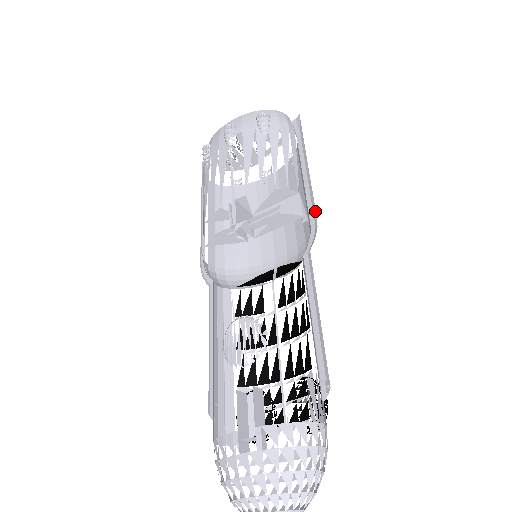
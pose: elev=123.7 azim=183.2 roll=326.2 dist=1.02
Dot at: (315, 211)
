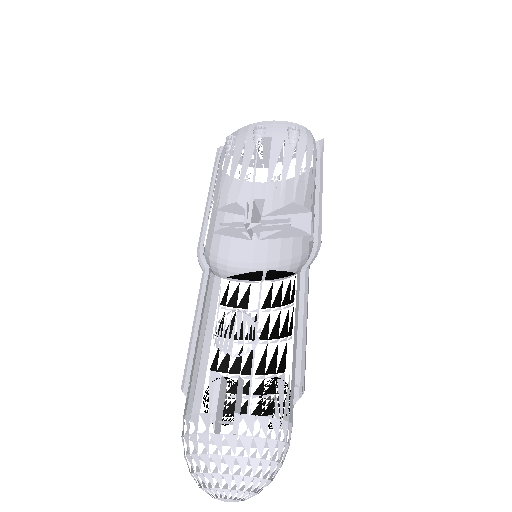
Dot at: (321, 233)
